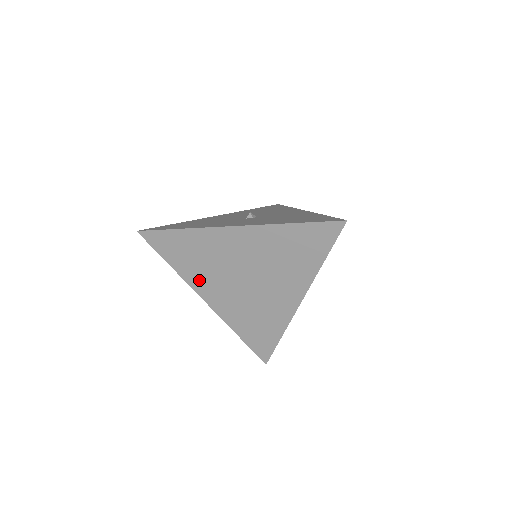
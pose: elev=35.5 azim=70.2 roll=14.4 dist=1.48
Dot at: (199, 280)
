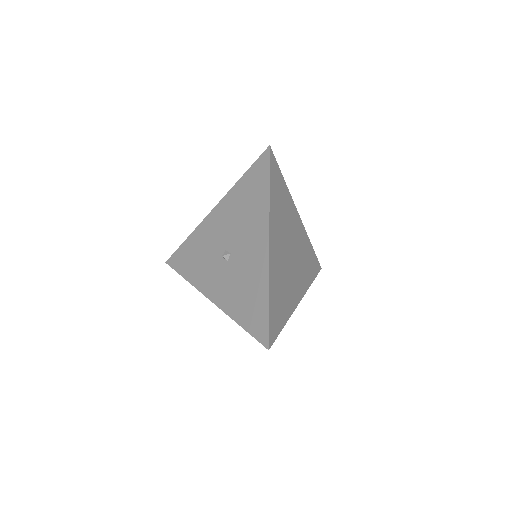
Dot at: occluded
